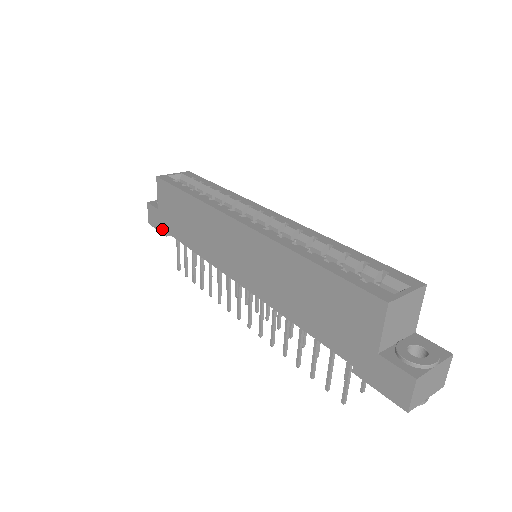
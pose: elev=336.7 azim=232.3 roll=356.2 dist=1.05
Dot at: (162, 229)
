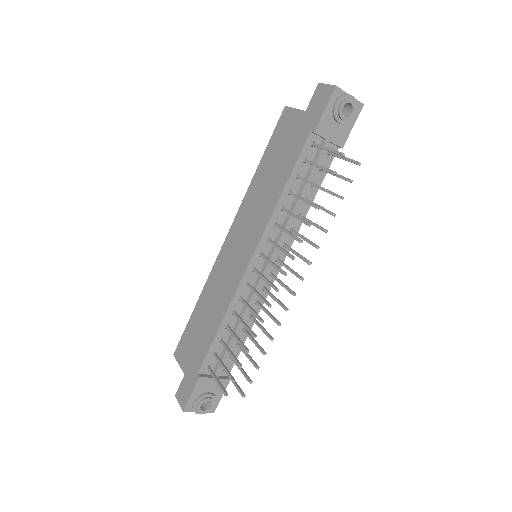
Dot at: (194, 381)
